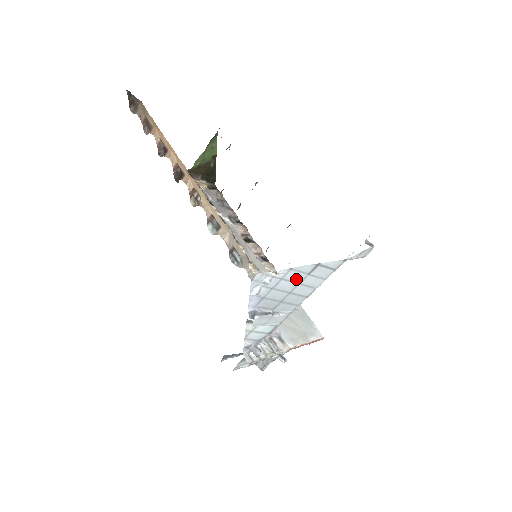
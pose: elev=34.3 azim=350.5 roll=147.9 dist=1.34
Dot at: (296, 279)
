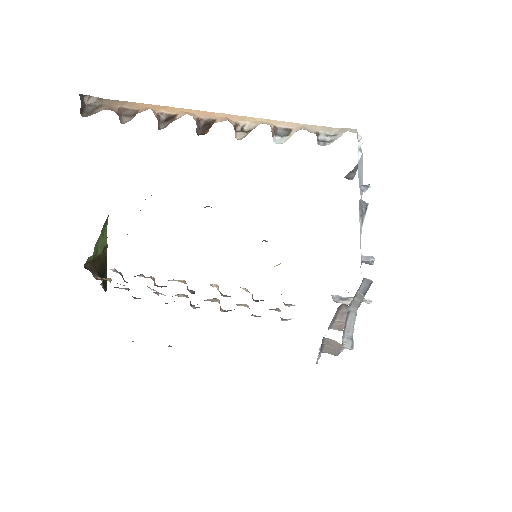
Dot at: (360, 160)
